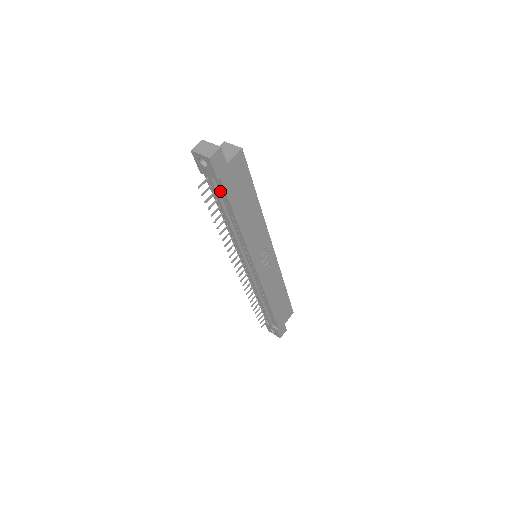
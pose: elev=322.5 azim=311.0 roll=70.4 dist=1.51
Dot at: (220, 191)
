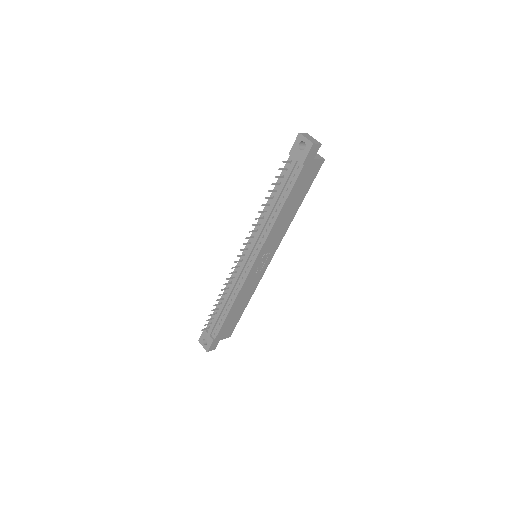
Dot at: (291, 176)
